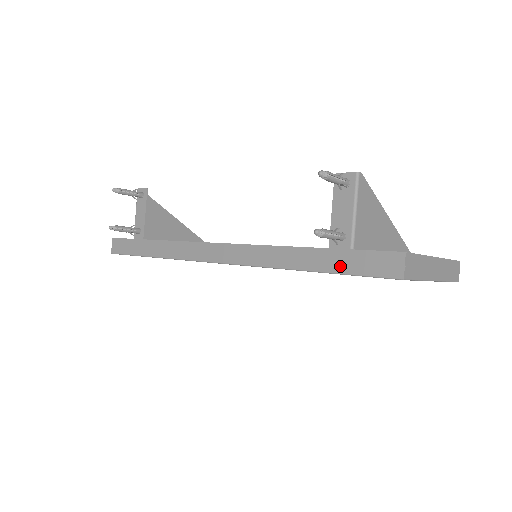
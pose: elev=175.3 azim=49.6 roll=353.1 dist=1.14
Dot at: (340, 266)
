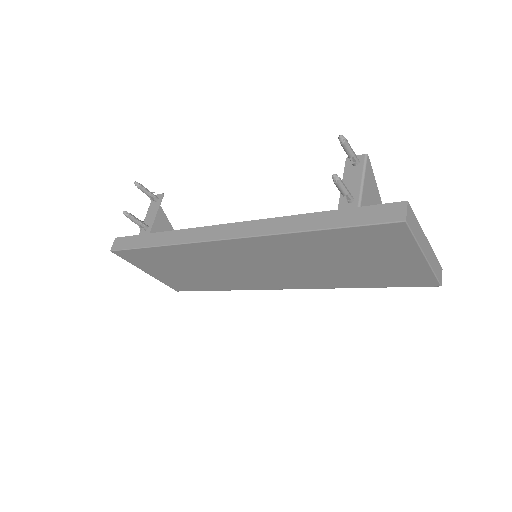
Dot at: (348, 221)
